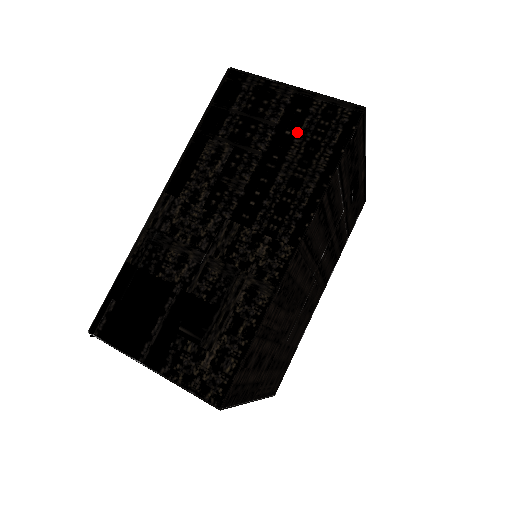
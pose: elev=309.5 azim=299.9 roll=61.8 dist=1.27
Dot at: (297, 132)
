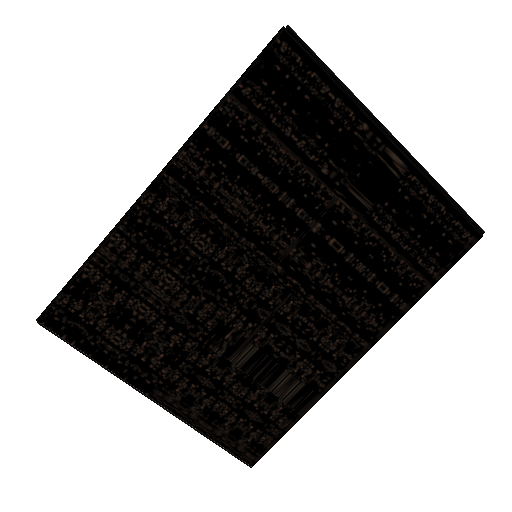
Dot at: occluded
